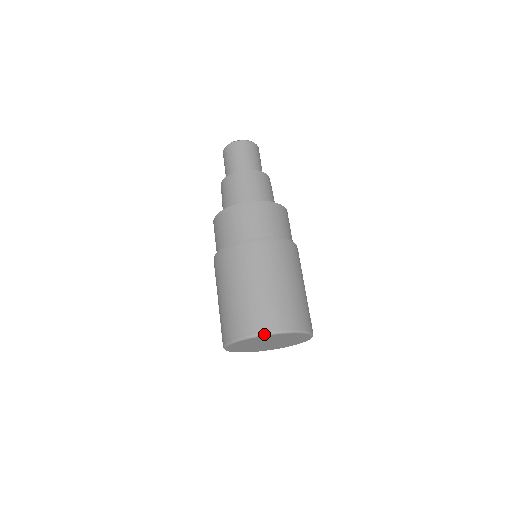
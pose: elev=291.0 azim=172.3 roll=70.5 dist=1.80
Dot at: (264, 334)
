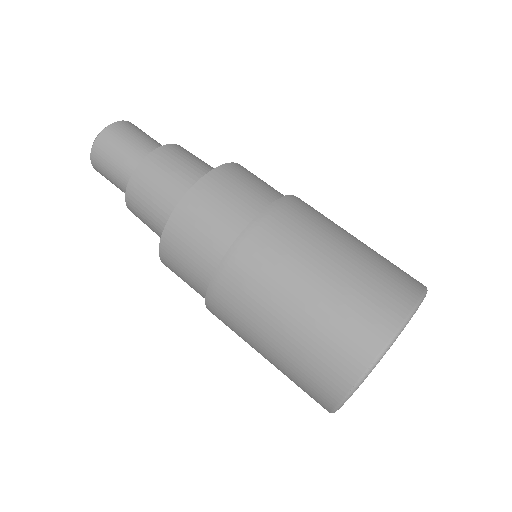
Dot at: (393, 338)
